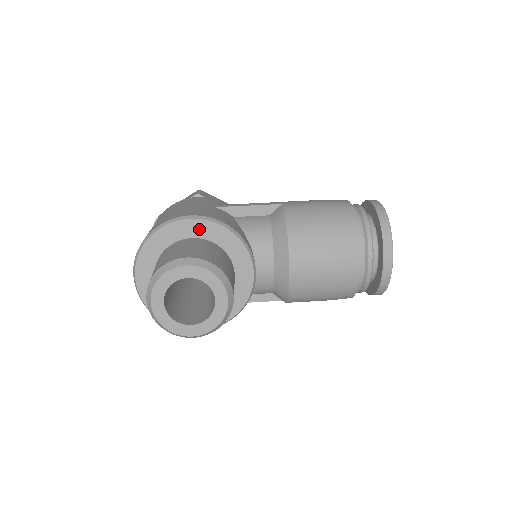
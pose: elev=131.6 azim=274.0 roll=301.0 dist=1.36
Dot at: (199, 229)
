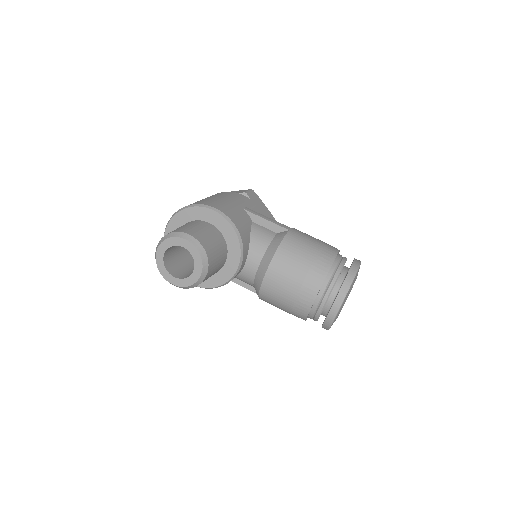
Dot at: (216, 220)
